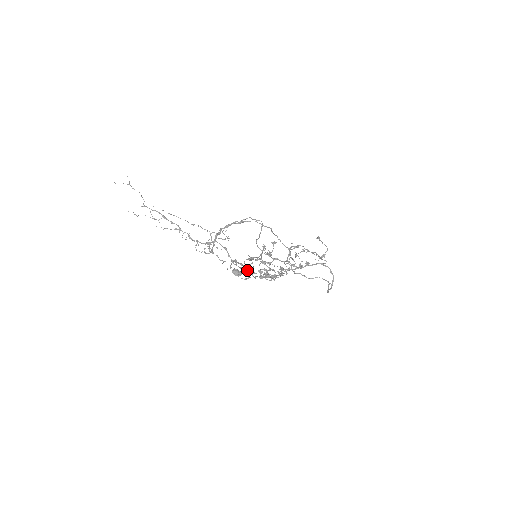
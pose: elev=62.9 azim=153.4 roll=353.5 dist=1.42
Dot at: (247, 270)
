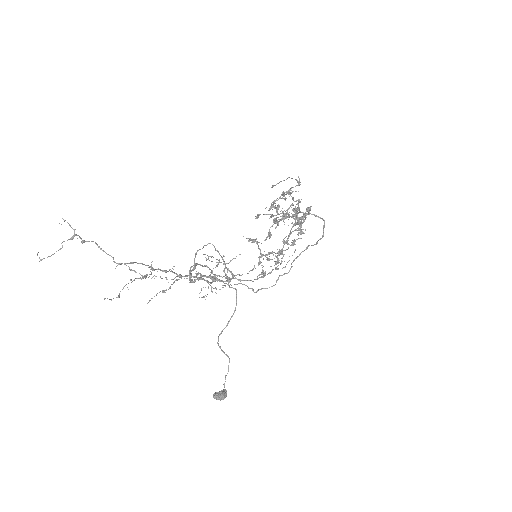
Dot at: occluded
